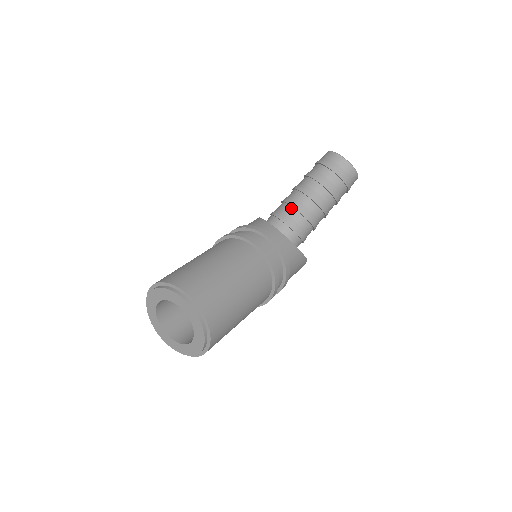
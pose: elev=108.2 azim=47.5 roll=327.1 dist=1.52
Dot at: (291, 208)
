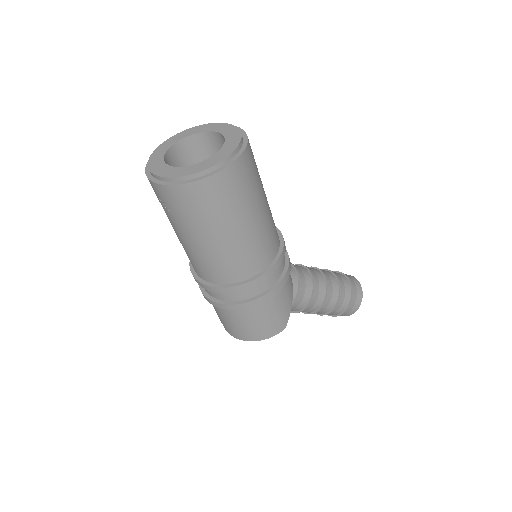
Dot at: (301, 266)
